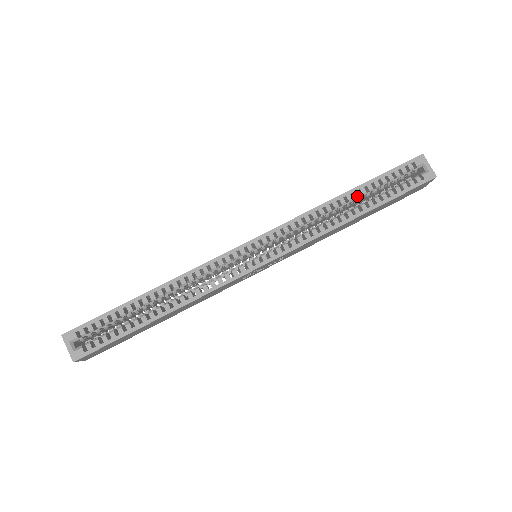
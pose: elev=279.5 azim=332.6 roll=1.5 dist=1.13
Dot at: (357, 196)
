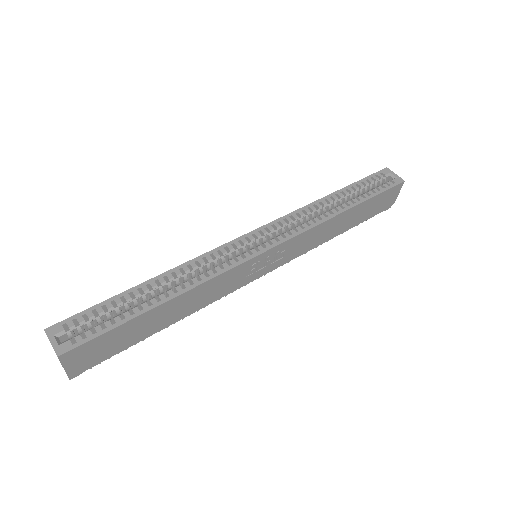
Dot at: (341, 196)
